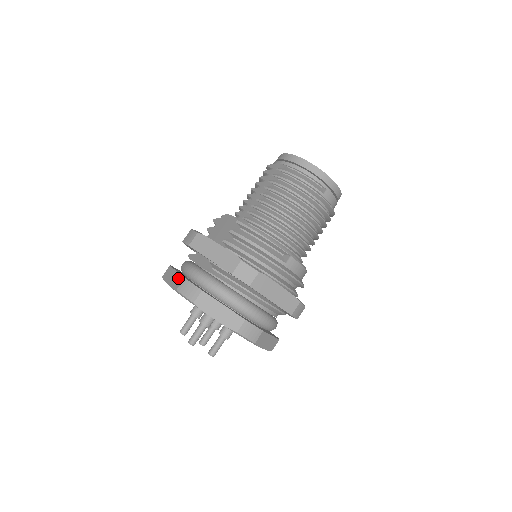
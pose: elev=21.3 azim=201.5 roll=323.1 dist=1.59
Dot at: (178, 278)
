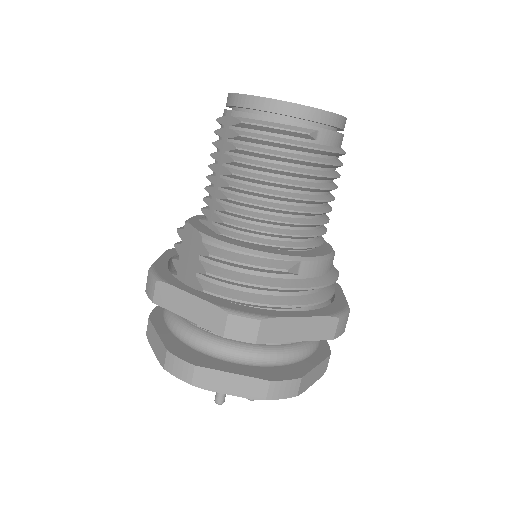
Dot at: (160, 347)
